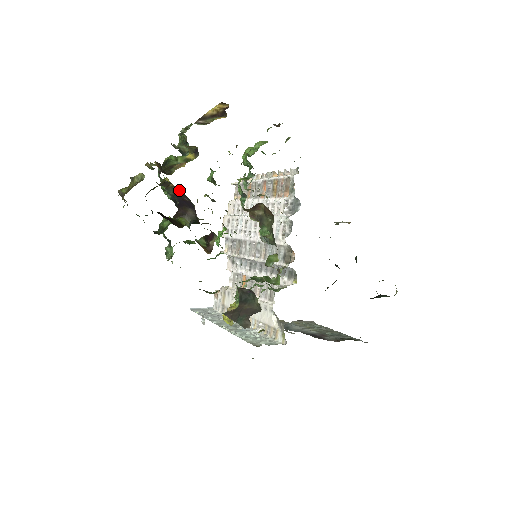
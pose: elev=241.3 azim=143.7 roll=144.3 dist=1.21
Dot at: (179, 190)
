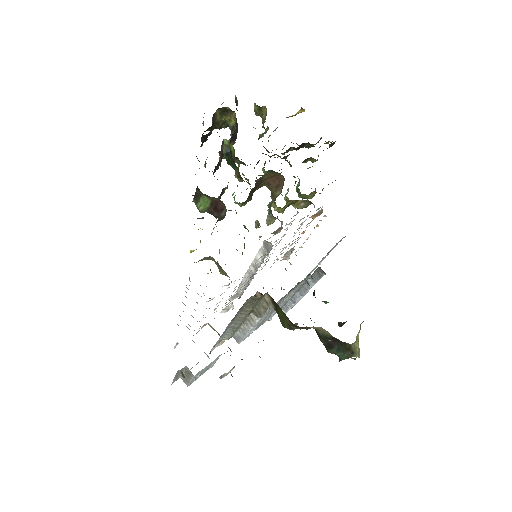
Dot at: (236, 123)
